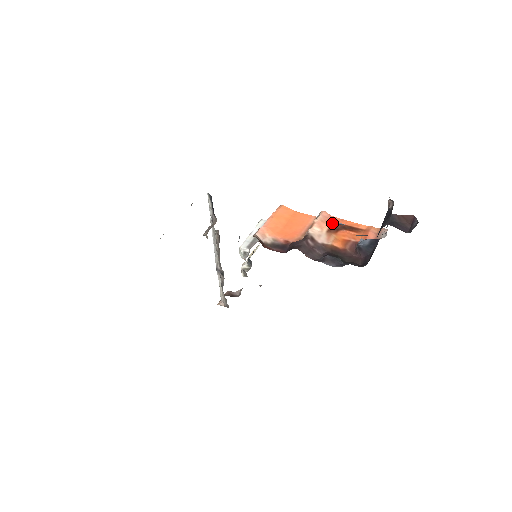
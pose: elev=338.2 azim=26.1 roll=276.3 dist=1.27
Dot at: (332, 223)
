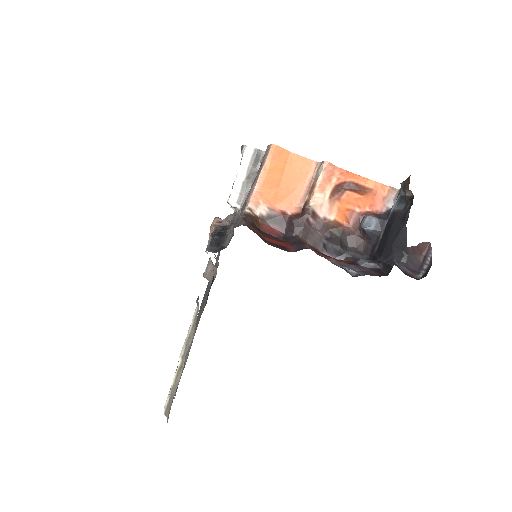
Dot at: (336, 180)
